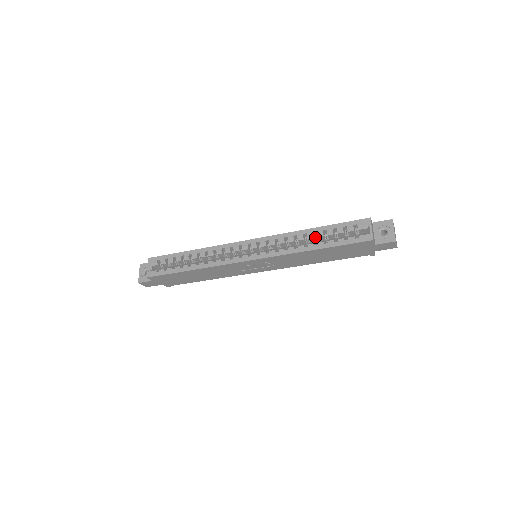
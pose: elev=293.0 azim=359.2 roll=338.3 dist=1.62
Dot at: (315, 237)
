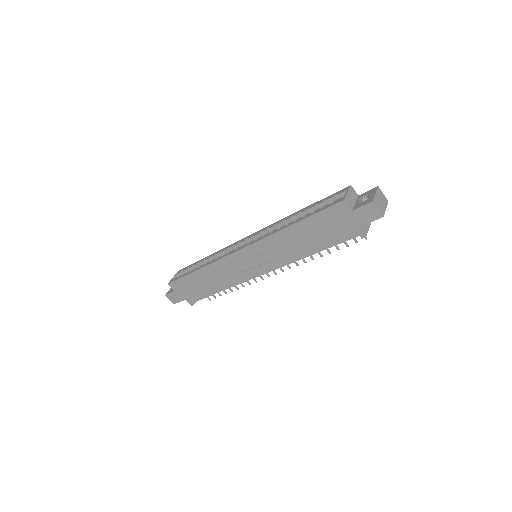
Dot at: occluded
